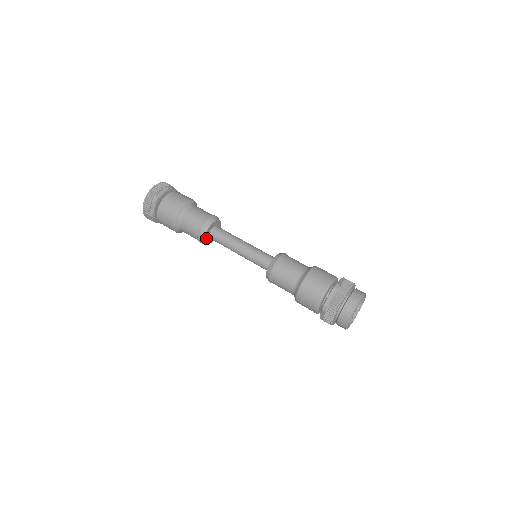
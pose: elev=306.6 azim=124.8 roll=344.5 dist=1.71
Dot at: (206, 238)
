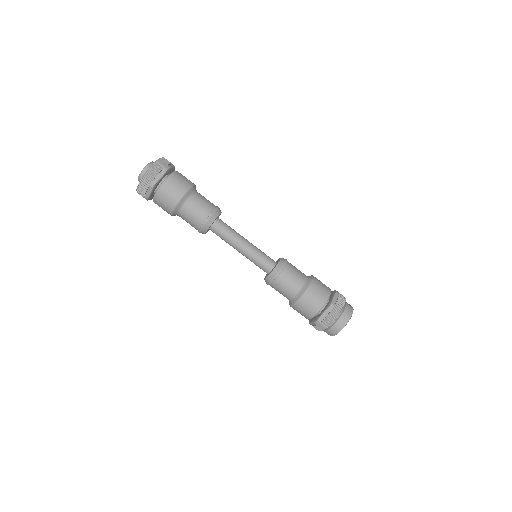
Dot at: (208, 230)
